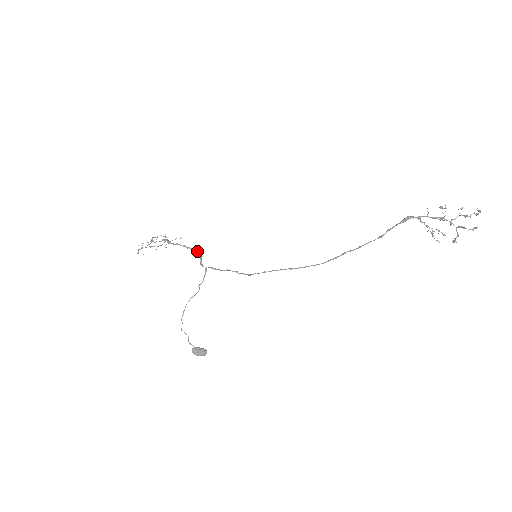
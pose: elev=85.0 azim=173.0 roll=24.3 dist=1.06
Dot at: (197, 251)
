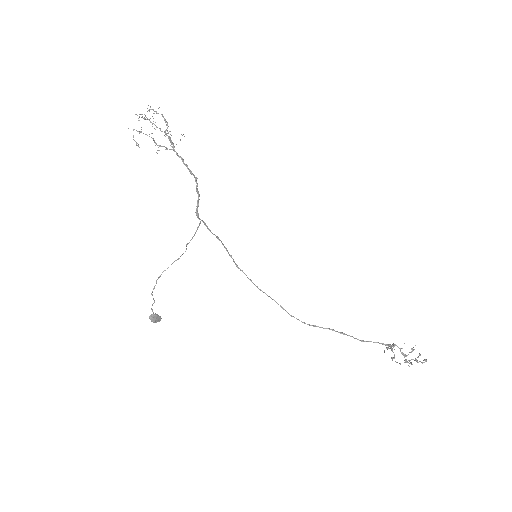
Dot at: (196, 182)
